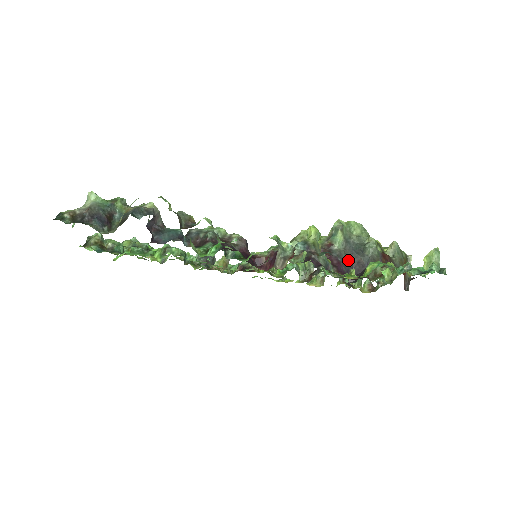
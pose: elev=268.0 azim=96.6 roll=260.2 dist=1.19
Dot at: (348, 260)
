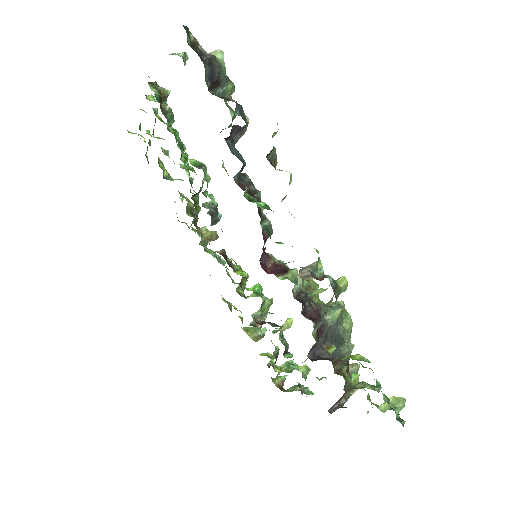
Dot at: (325, 338)
